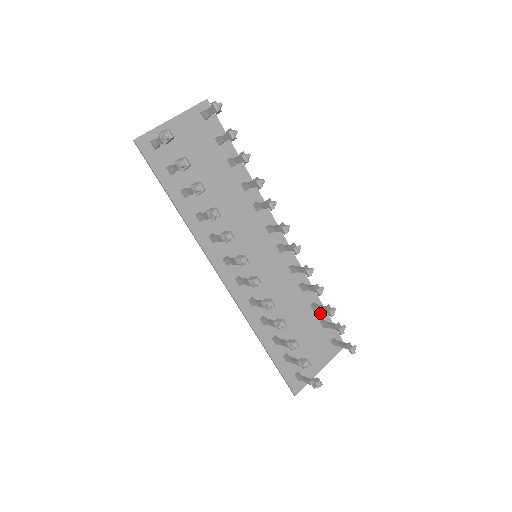
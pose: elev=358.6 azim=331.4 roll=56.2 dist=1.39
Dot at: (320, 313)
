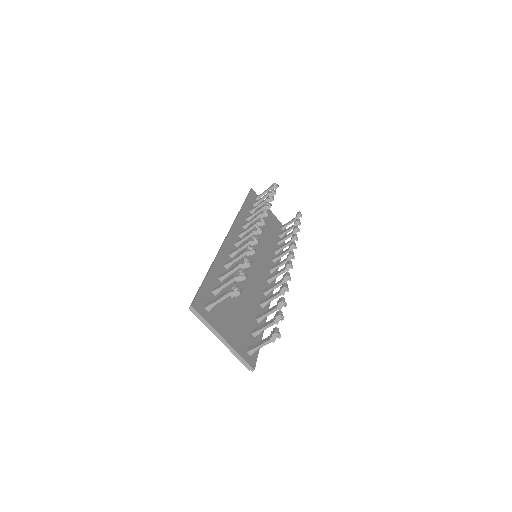
Dot at: occluded
